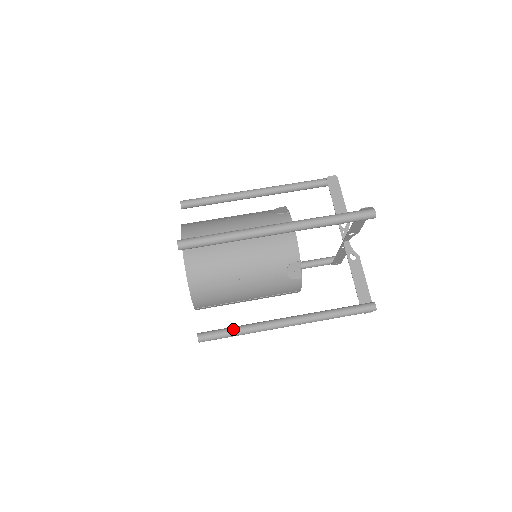
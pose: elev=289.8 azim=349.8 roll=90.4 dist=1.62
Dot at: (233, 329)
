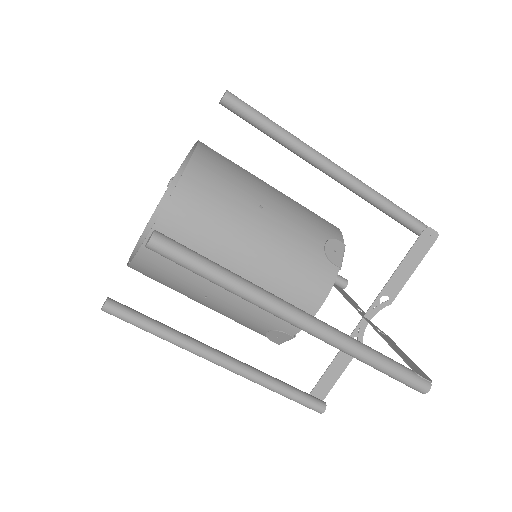
Dot at: (154, 328)
